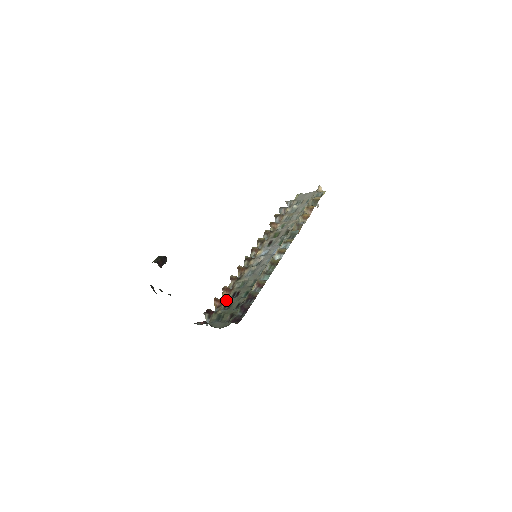
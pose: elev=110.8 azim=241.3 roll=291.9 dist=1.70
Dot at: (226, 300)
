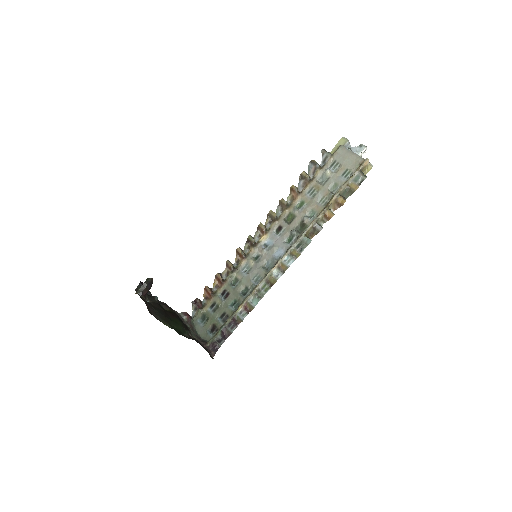
Dot at: (215, 297)
